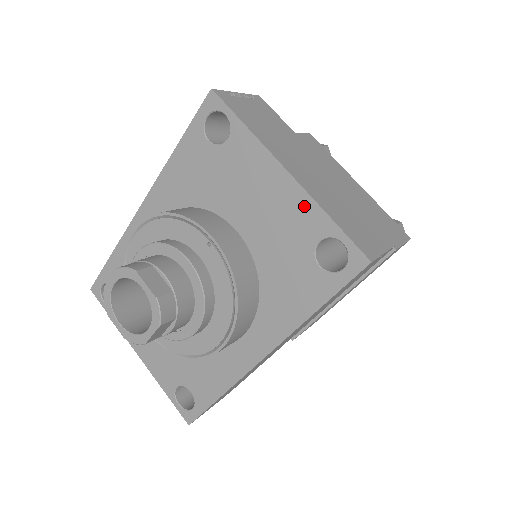
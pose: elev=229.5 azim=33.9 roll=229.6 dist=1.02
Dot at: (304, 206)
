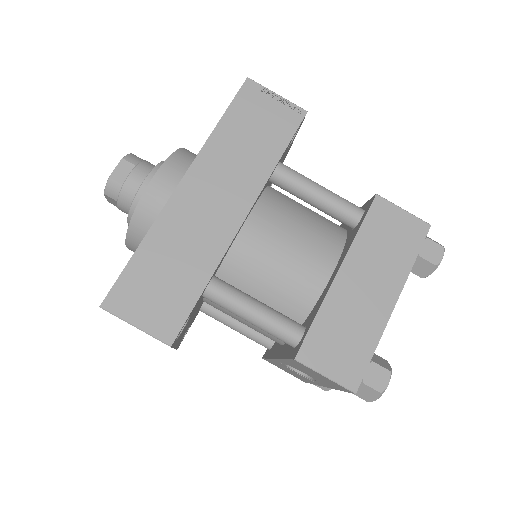
Dot at: occluded
